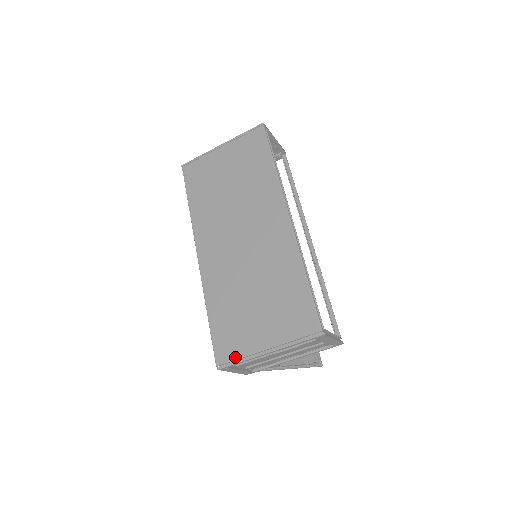
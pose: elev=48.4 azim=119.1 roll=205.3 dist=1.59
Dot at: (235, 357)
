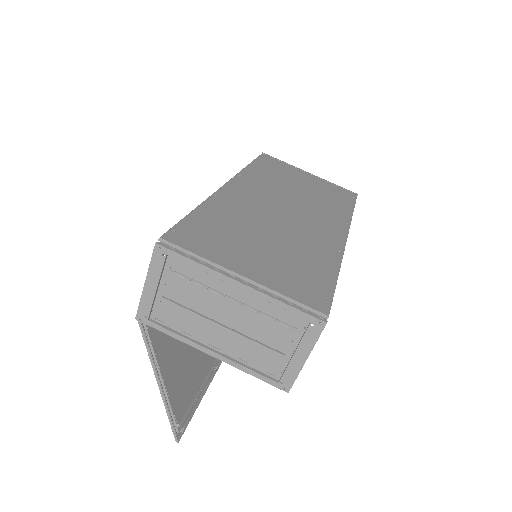
Dot at: (194, 250)
